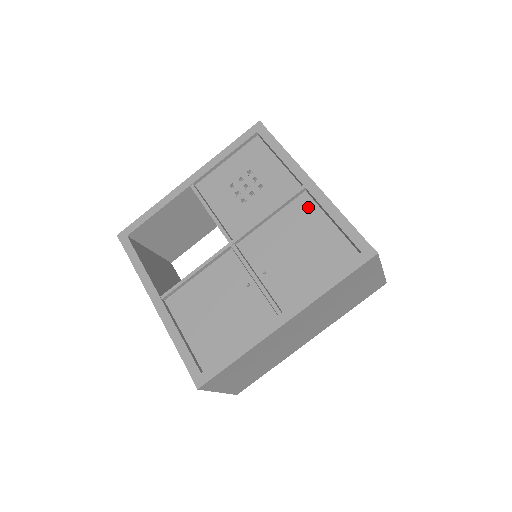
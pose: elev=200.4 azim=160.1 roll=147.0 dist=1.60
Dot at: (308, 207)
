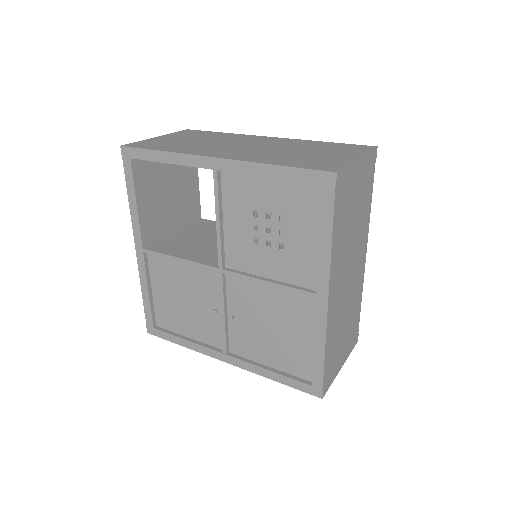
Dot at: (306, 312)
